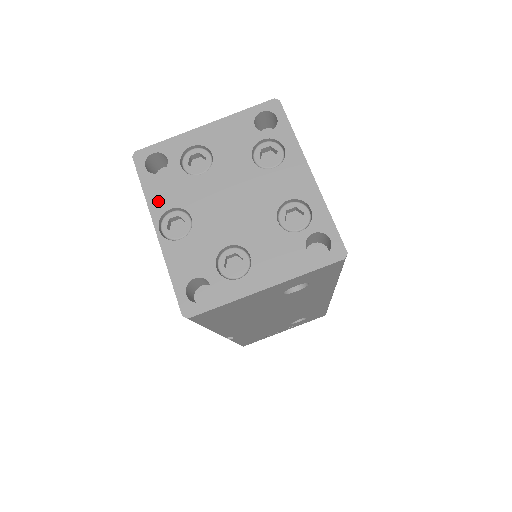
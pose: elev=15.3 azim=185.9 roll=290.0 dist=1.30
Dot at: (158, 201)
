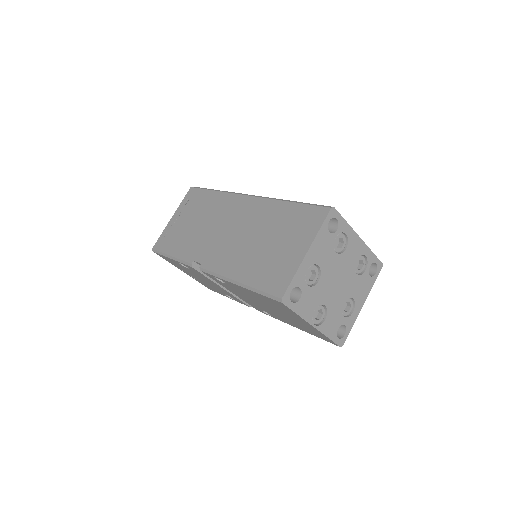
Dot at: (307, 313)
